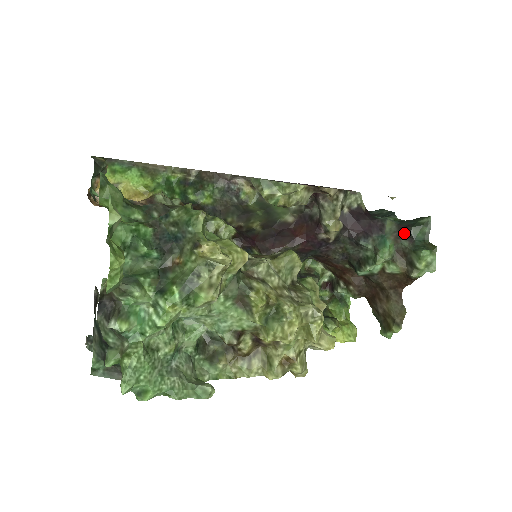
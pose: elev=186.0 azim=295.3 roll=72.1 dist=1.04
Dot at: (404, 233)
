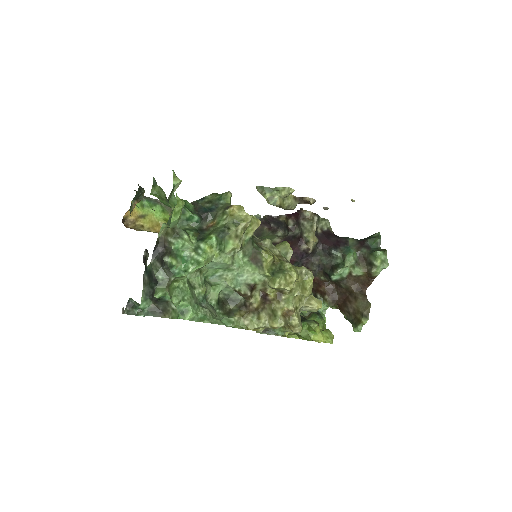
Dot at: (363, 244)
